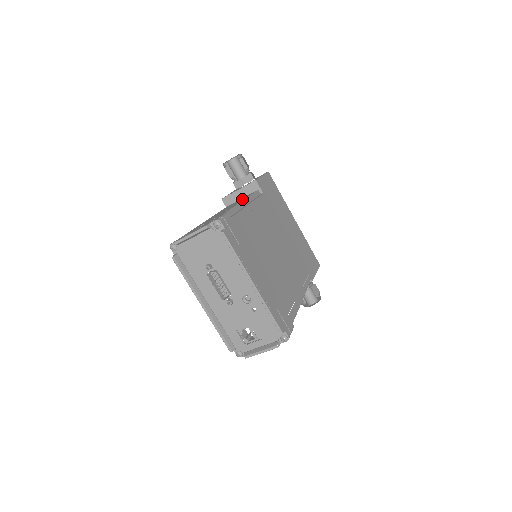
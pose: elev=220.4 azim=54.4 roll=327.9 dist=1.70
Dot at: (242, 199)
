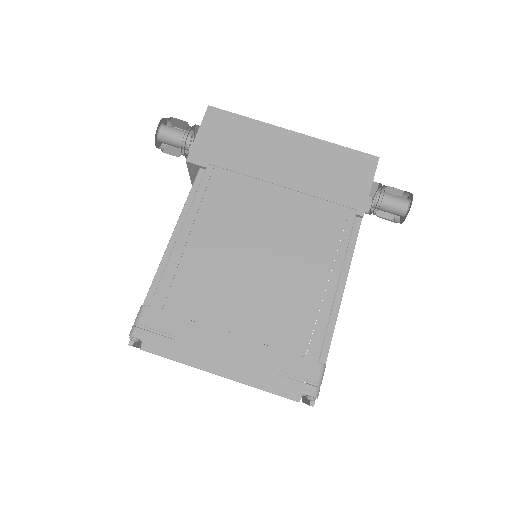
Dot at: occluded
